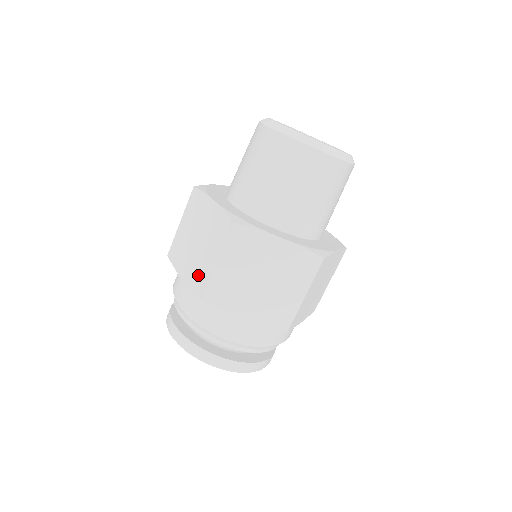
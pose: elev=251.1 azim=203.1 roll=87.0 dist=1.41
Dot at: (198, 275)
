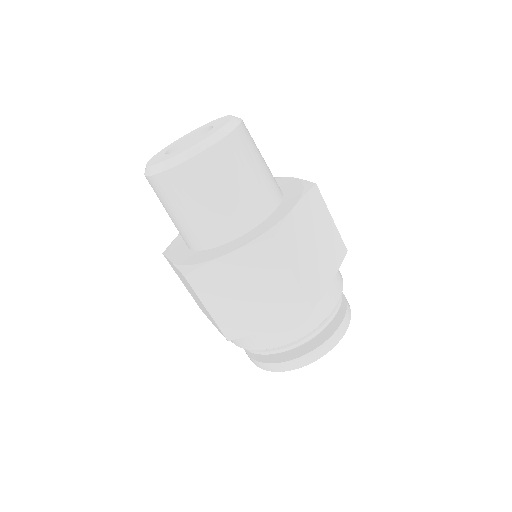
Dot at: (213, 322)
